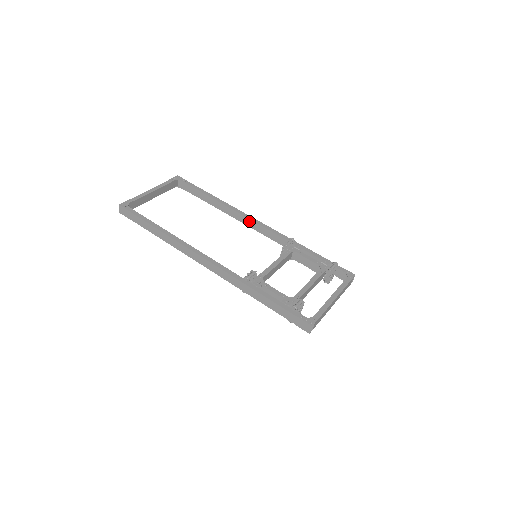
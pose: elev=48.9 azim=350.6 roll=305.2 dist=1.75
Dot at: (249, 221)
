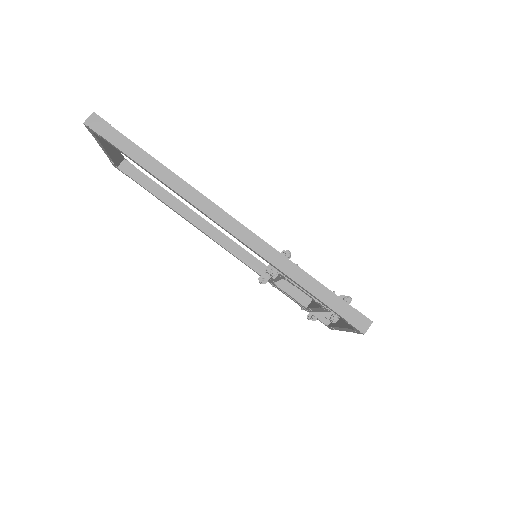
Dot at: (219, 233)
